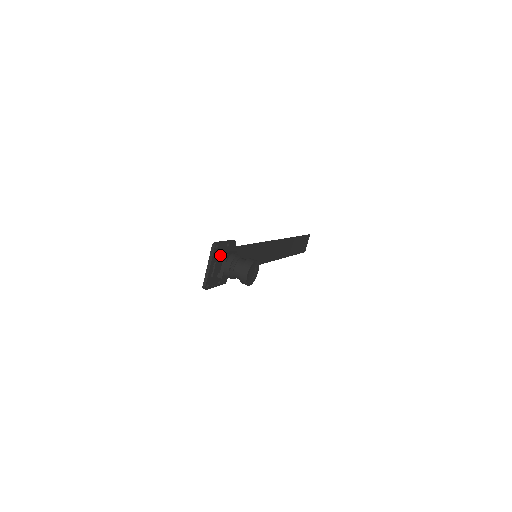
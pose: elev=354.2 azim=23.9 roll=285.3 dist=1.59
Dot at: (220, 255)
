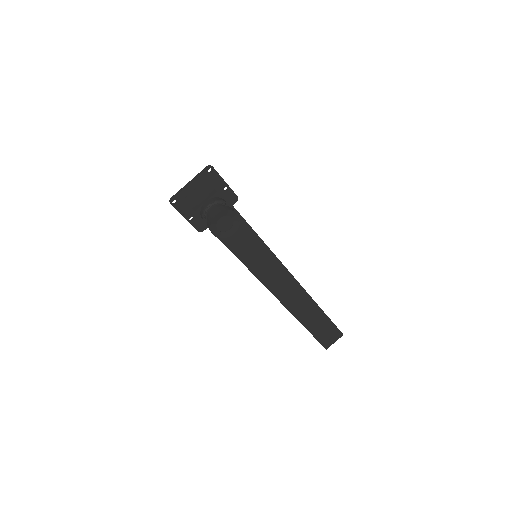
Dot at: (210, 188)
